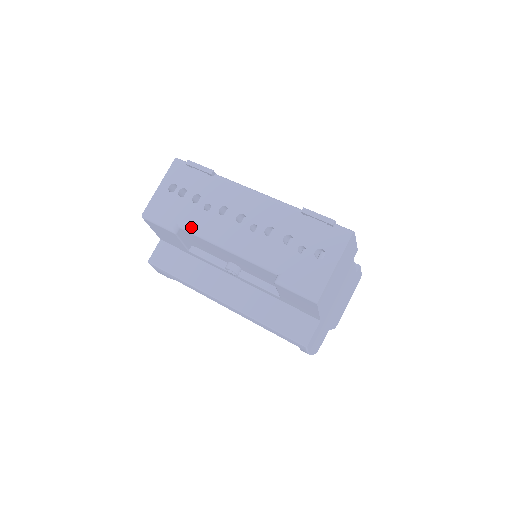
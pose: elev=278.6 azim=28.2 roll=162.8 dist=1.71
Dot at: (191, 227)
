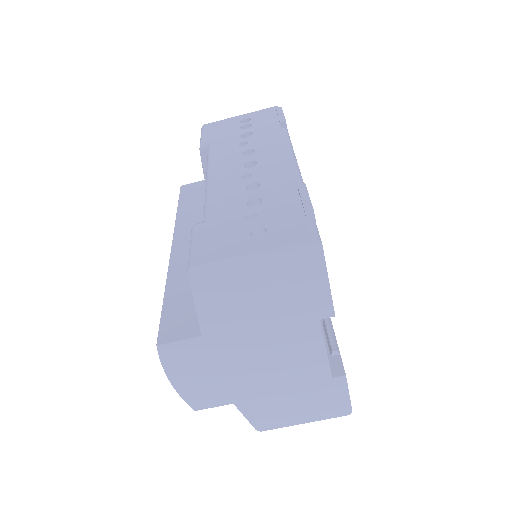
Dot at: (213, 149)
